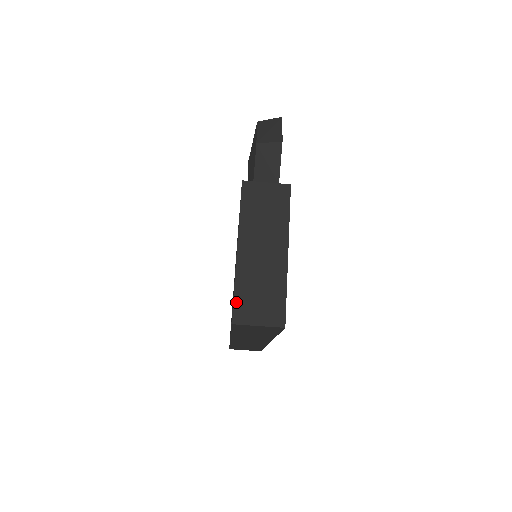
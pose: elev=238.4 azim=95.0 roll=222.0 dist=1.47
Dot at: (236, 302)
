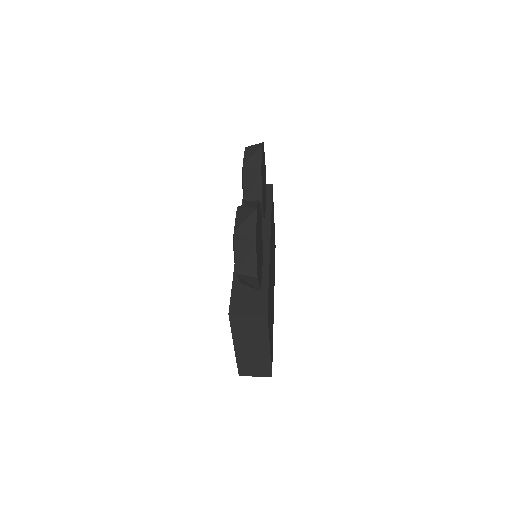
Dot at: (239, 369)
